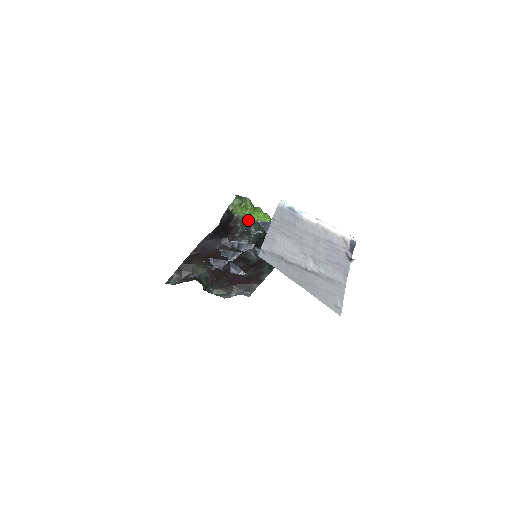
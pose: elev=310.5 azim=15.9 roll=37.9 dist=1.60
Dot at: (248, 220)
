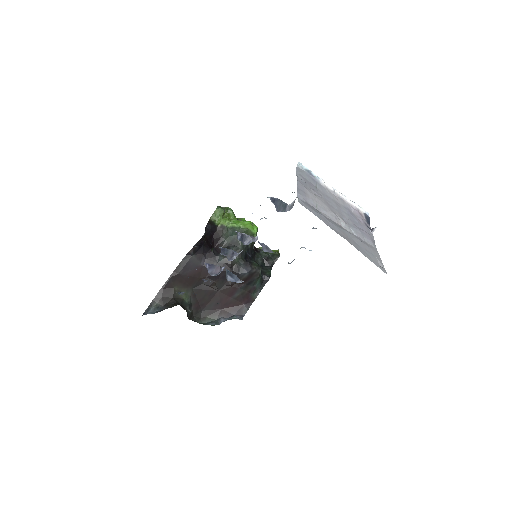
Dot at: (234, 230)
